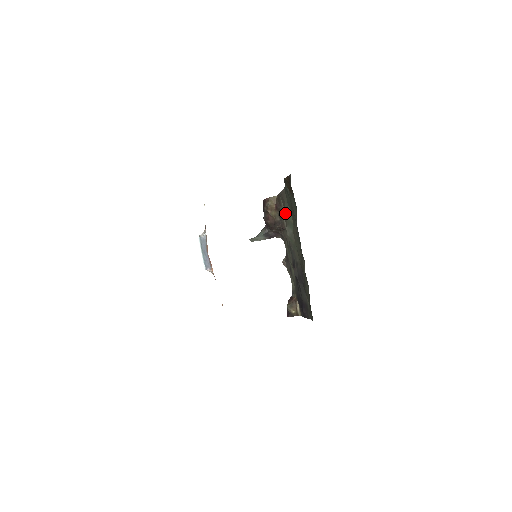
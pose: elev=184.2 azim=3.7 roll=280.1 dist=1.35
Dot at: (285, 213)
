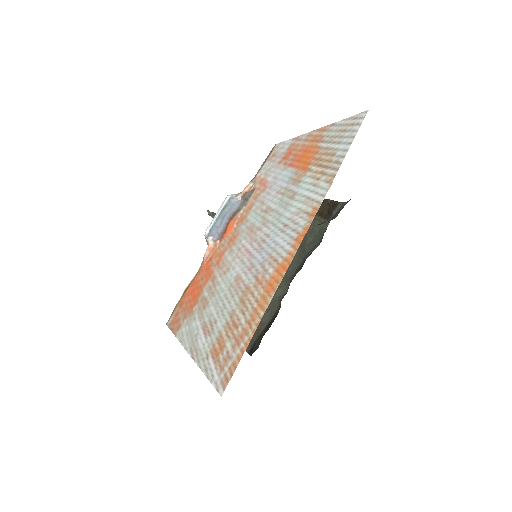
Dot at: occluded
